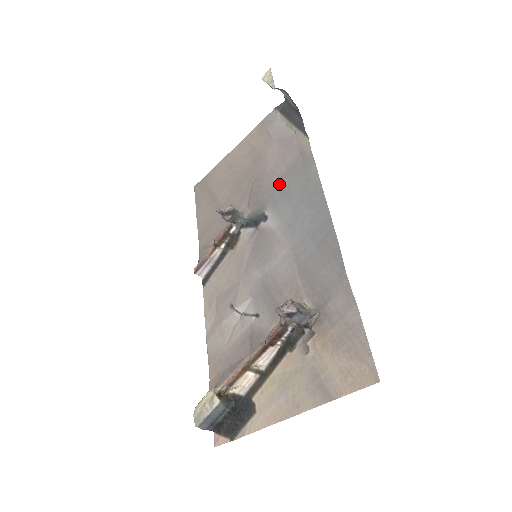
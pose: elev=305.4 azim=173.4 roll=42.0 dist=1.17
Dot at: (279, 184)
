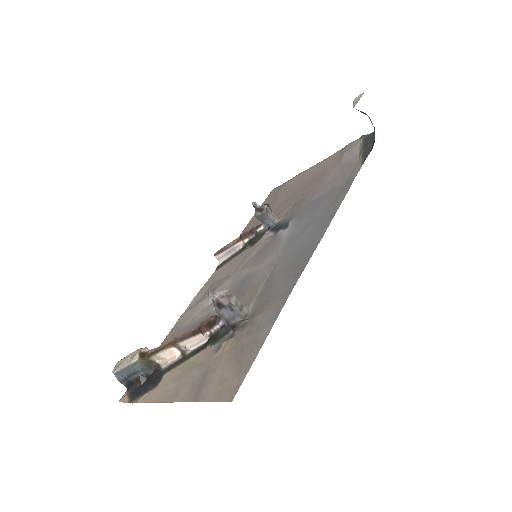
Dot at: (315, 201)
